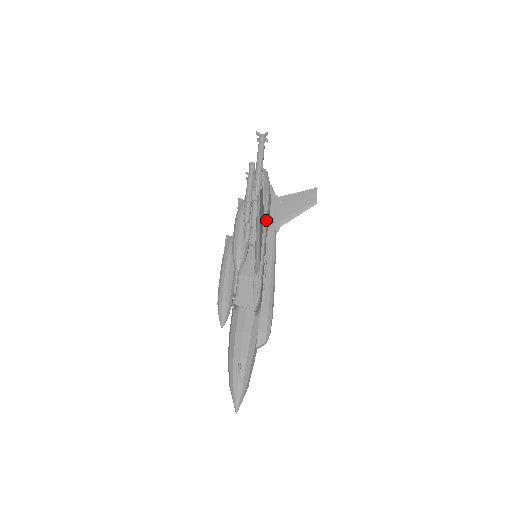
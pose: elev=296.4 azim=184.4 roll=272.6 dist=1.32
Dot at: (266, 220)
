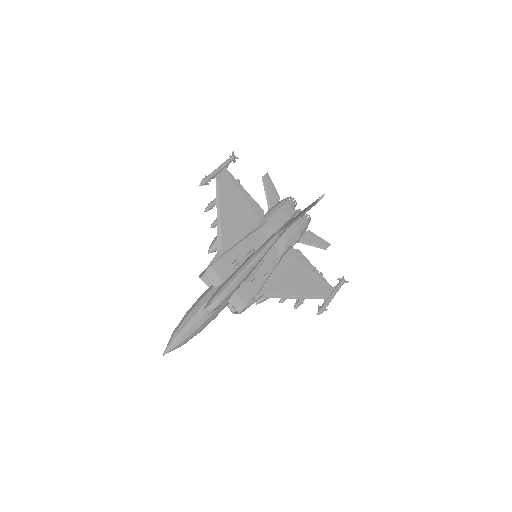
Dot at: (263, 224)
